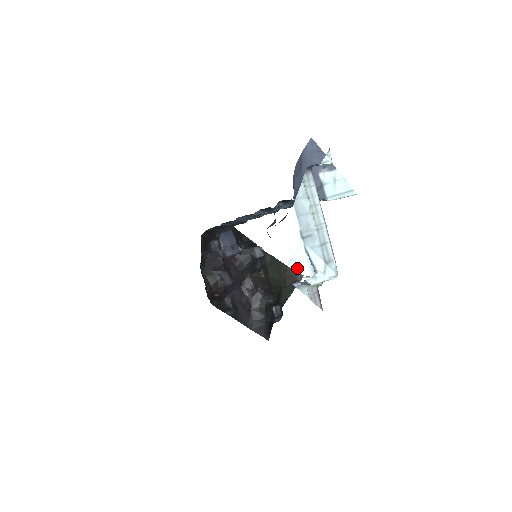
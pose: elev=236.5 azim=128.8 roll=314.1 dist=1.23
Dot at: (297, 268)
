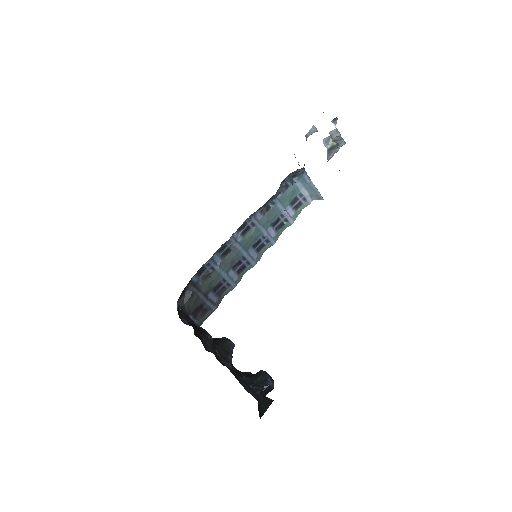
Dot at: occluded
